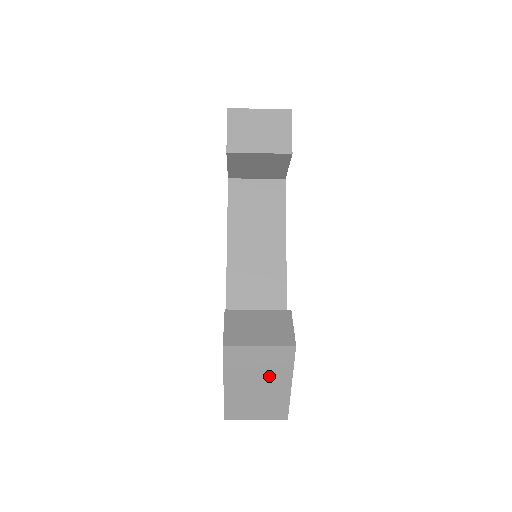
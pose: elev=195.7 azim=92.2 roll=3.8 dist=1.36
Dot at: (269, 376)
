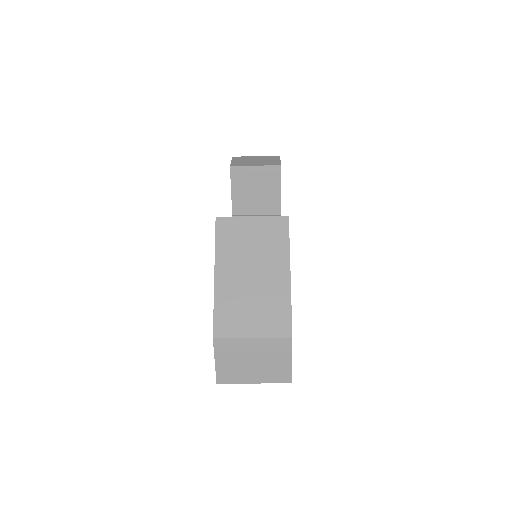
Dot at: (264, 259)
